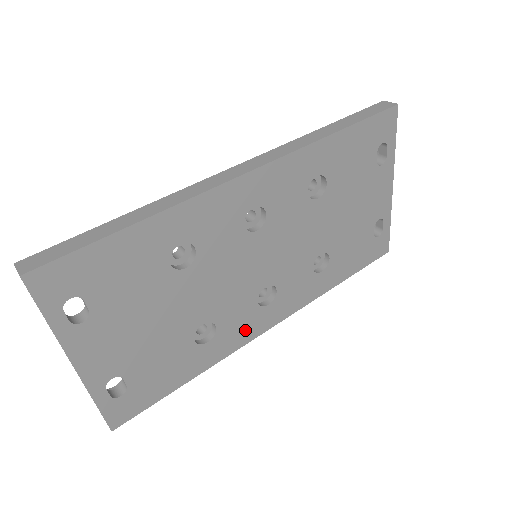
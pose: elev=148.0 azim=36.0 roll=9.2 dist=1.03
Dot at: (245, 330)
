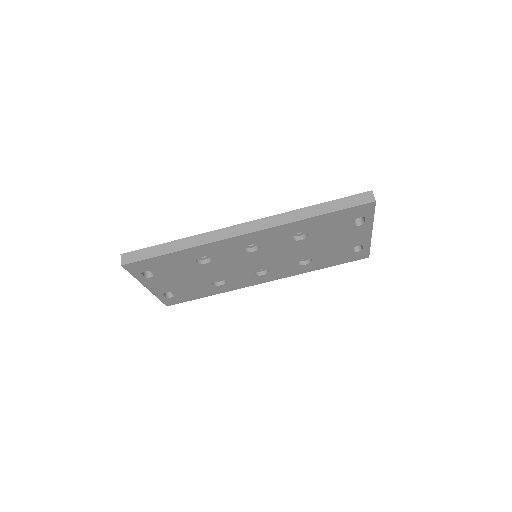
Dot at: (246, 282)
